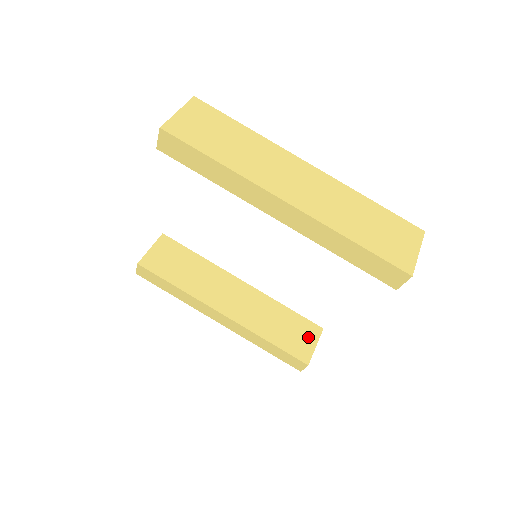
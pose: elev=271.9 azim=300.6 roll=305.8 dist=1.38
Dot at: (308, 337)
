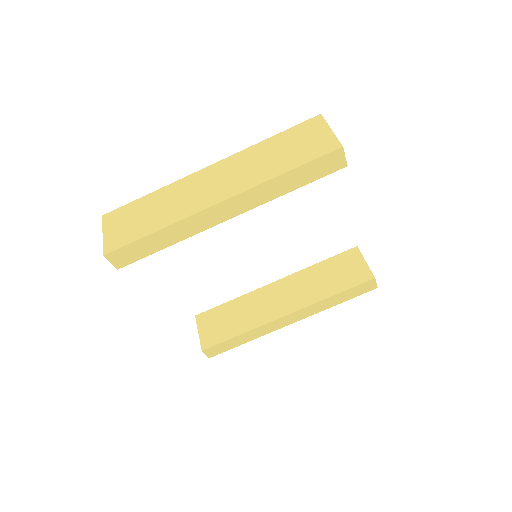
Dot at: (354, 263)
